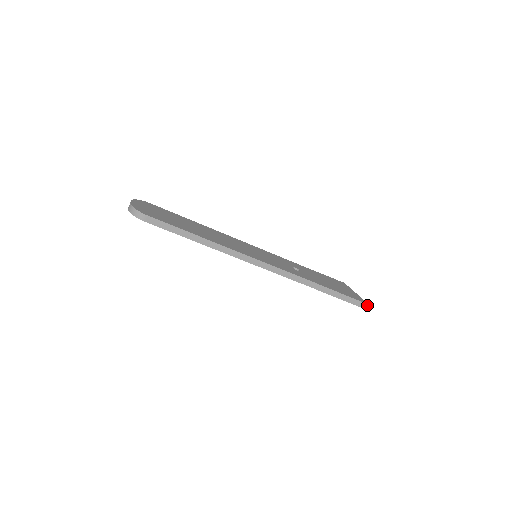
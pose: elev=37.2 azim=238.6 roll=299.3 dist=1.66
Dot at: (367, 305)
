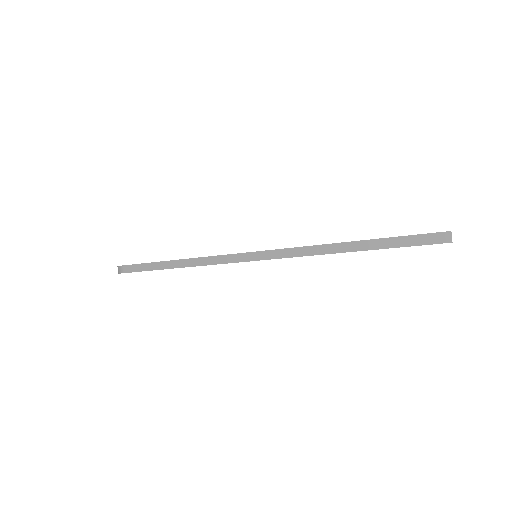
Dot at: (447, 234)
